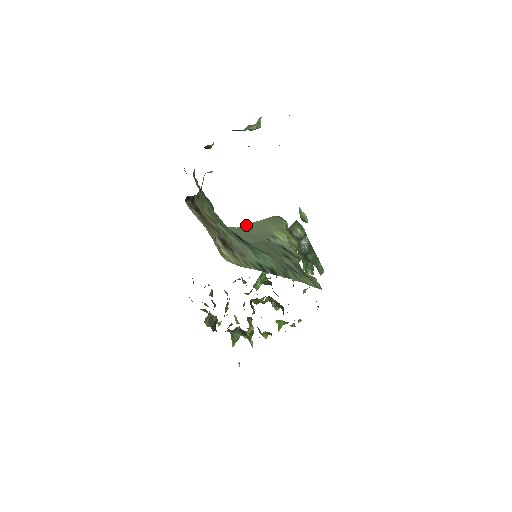
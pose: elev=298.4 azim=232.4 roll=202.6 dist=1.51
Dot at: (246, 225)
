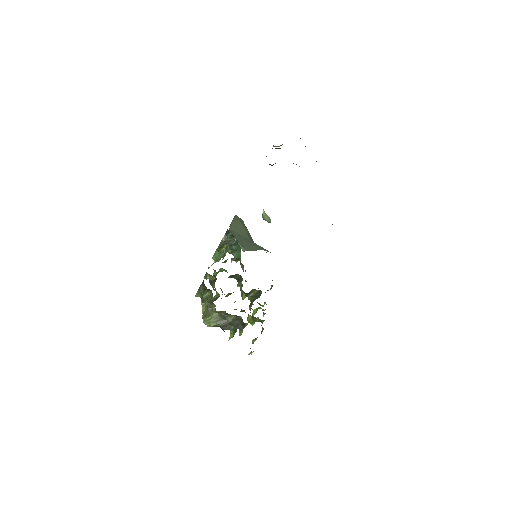
Dot at: (231, 226)
